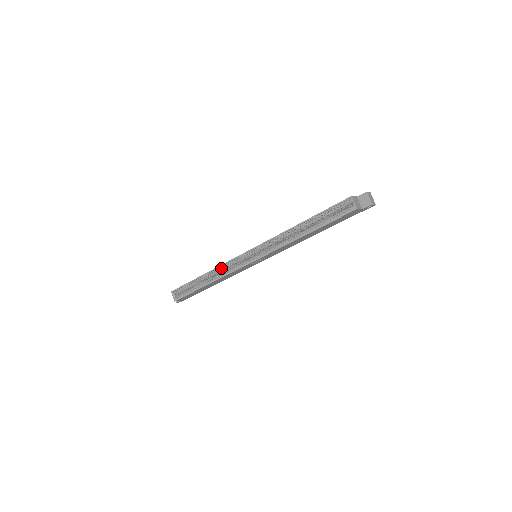
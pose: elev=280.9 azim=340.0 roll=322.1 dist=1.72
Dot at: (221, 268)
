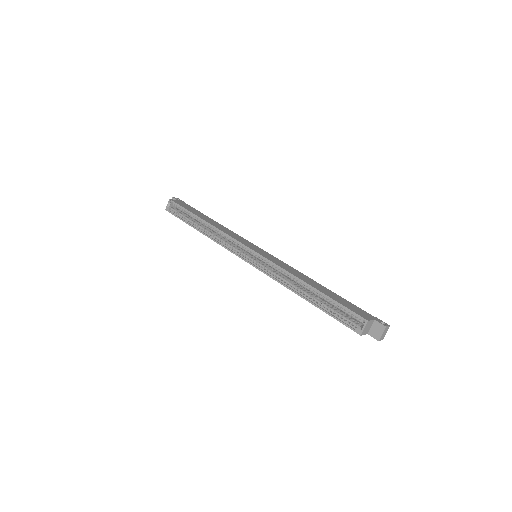
Dot at: (221, 232)
